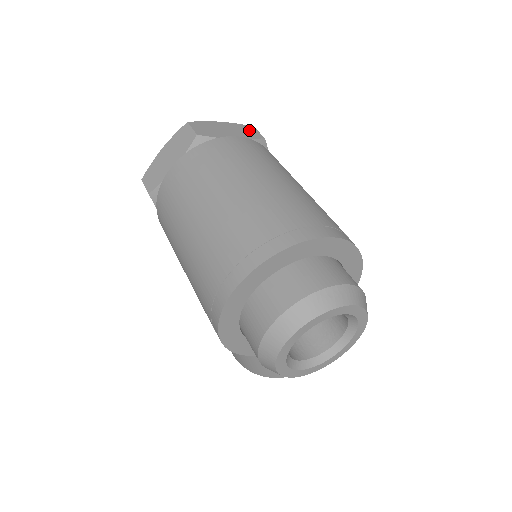
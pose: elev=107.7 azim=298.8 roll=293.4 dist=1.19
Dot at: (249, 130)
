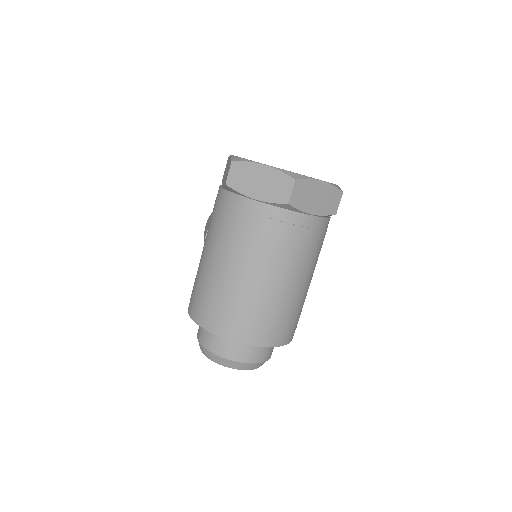
Dot at: (334, 199)
